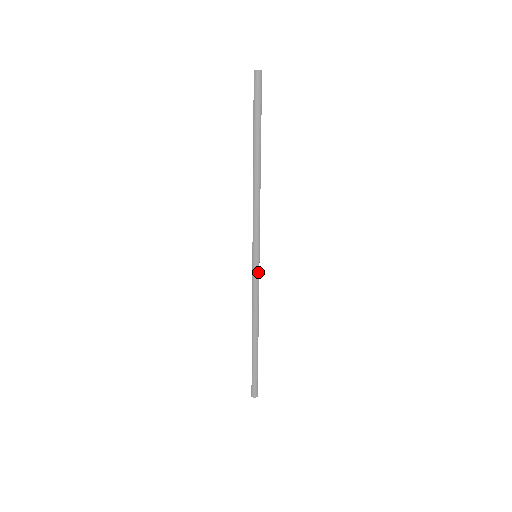
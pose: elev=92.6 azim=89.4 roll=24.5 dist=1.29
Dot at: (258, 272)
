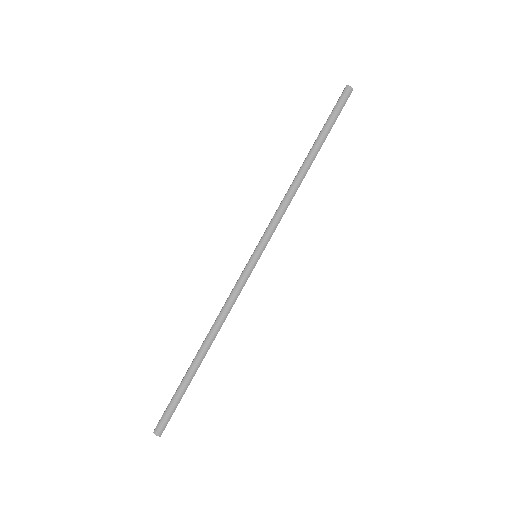
Dot at: (250, 273)
